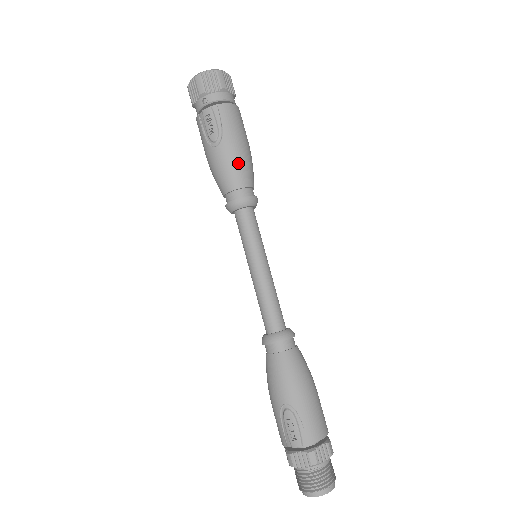
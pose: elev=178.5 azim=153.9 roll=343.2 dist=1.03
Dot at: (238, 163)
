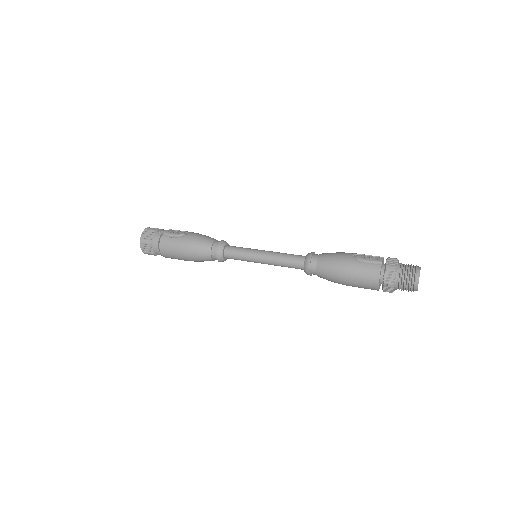
Dot at: (204, 235)
